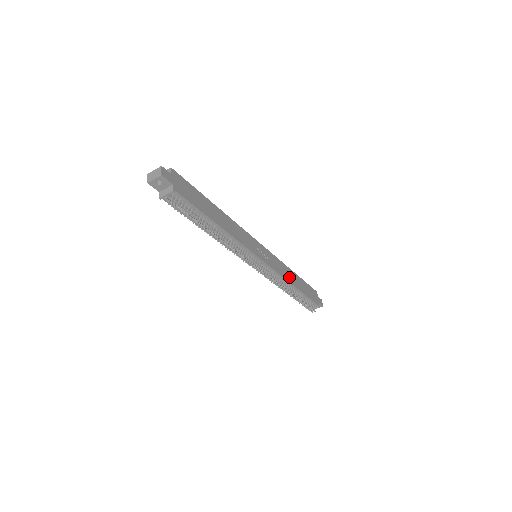
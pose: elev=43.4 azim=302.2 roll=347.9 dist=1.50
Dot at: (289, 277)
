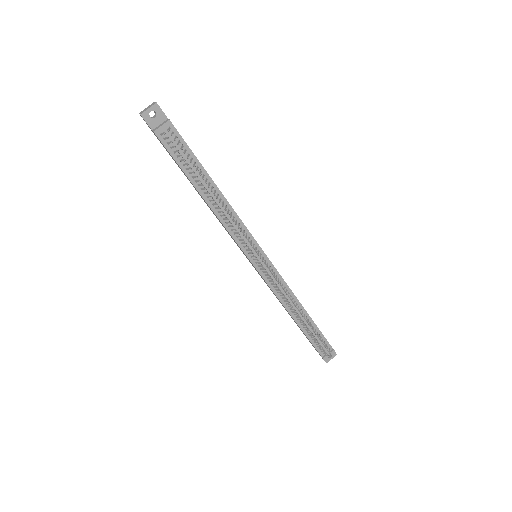
Dot at: occluded
